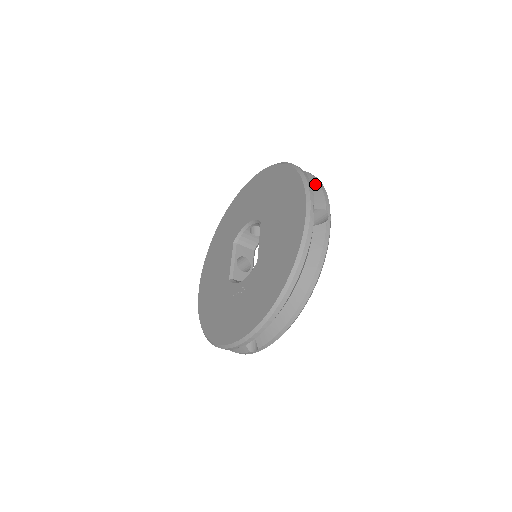
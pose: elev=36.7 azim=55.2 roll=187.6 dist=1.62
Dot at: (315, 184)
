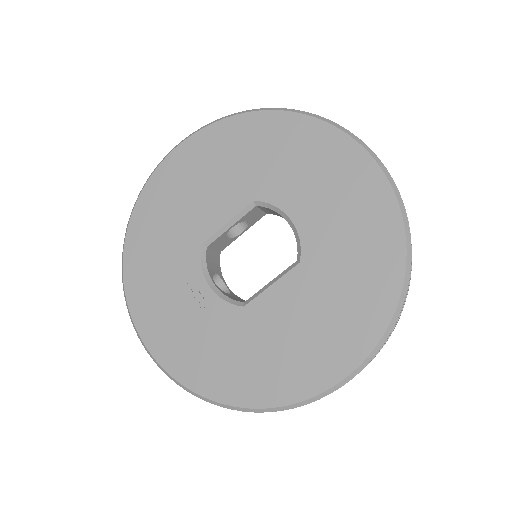
Dot at: occluded
